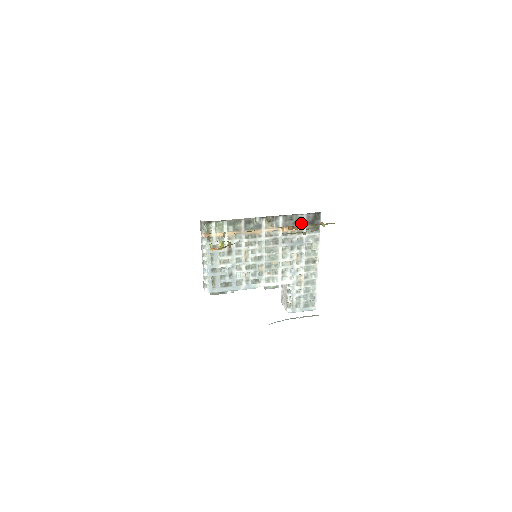
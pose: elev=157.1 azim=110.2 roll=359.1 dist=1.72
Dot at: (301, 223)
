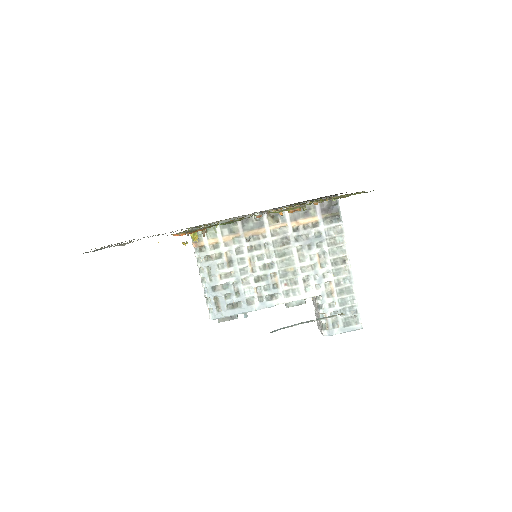
Dot at: (314, 213)
